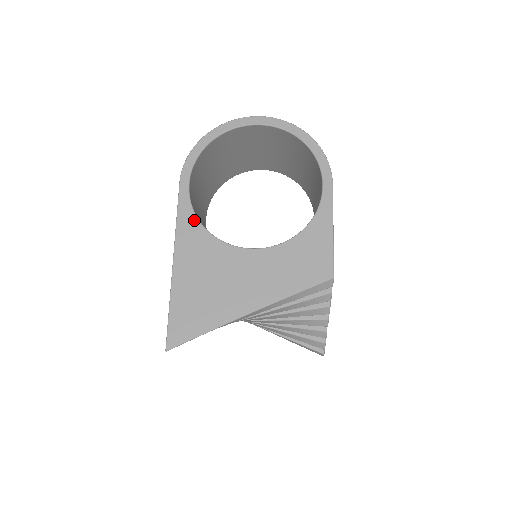
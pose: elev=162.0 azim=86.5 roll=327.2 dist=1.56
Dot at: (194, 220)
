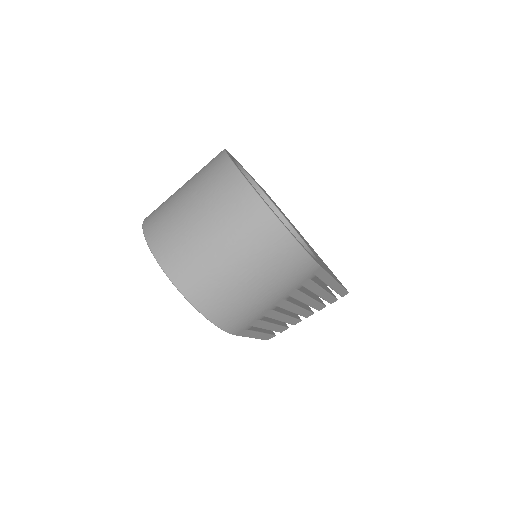
Dot at: occluded
